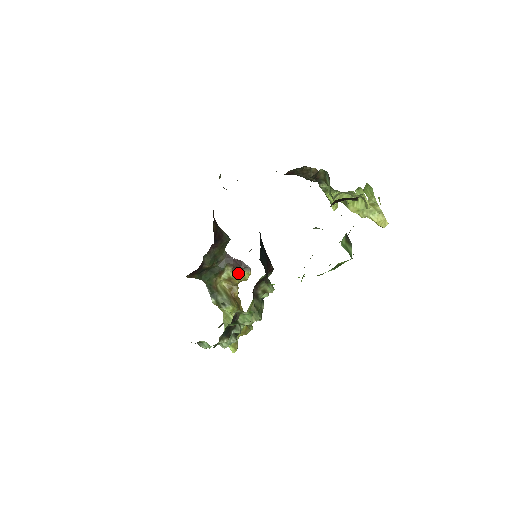
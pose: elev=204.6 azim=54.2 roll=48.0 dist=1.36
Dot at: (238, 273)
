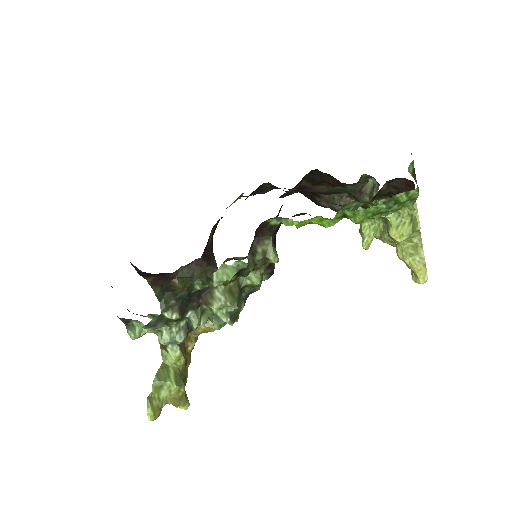
Dot at: occluded
